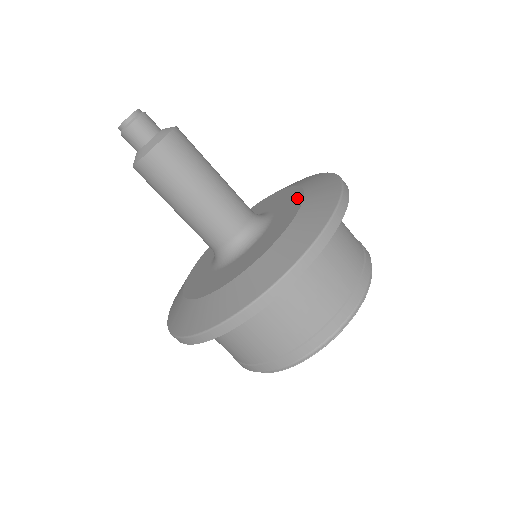
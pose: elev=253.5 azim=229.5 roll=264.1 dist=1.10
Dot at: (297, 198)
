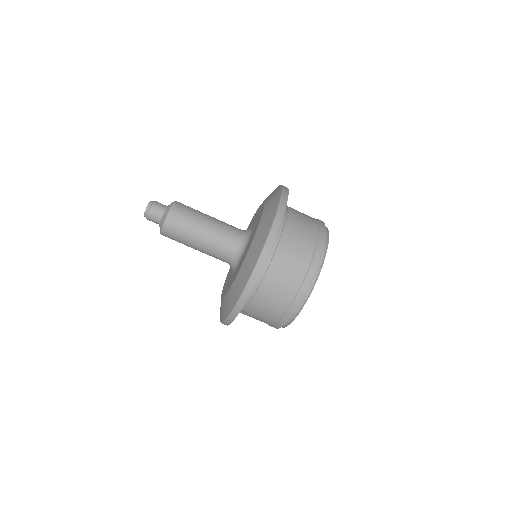
Dot at: occluded
